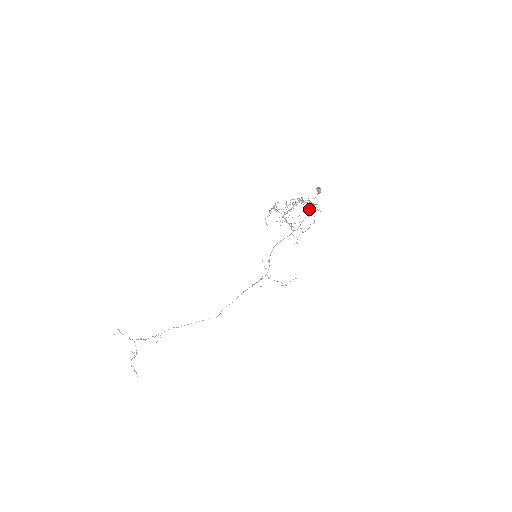
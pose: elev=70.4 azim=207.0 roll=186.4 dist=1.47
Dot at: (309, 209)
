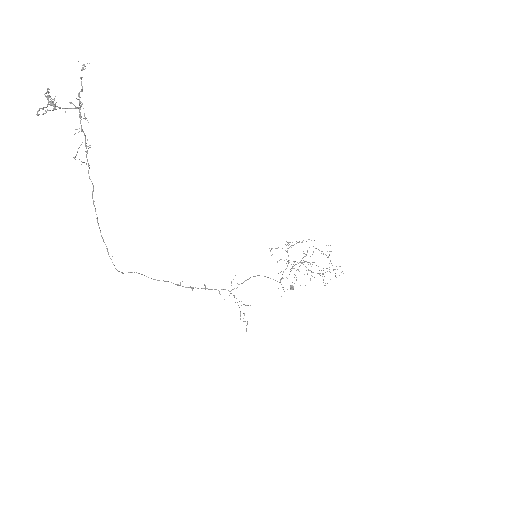
Dot at: occluded
